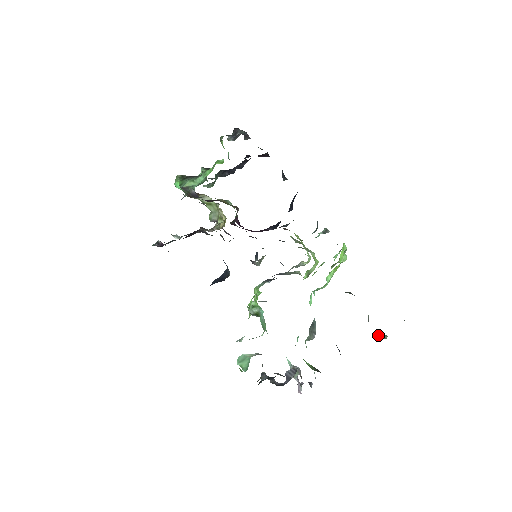
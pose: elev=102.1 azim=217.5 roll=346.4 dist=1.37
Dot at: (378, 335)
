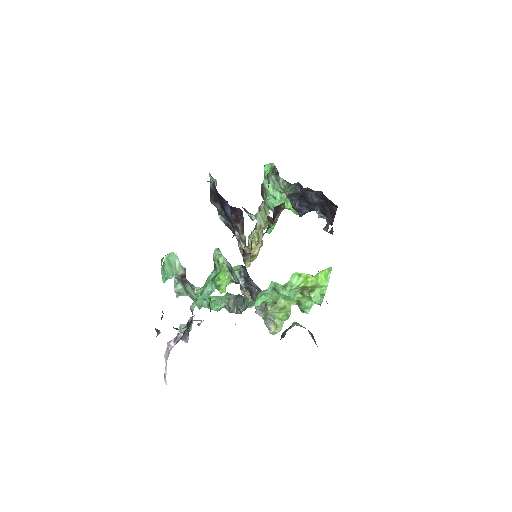
Dot at: occluded
